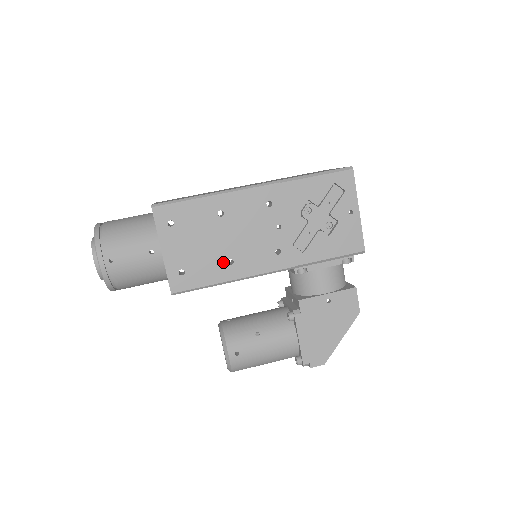
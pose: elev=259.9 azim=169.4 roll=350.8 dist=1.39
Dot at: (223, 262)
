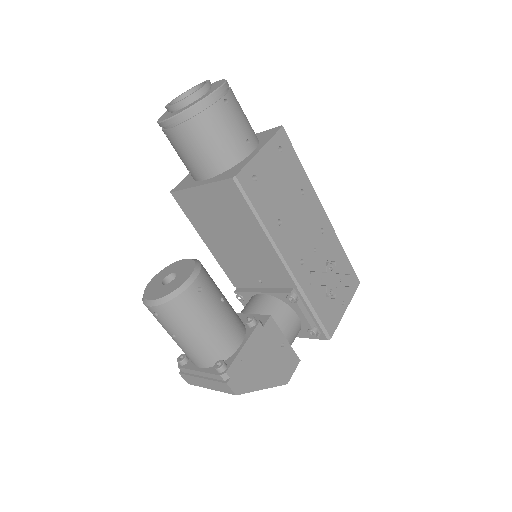
Dot at: (277, 215)
